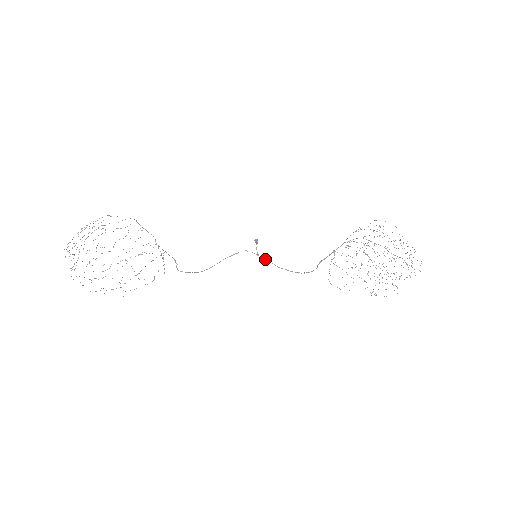
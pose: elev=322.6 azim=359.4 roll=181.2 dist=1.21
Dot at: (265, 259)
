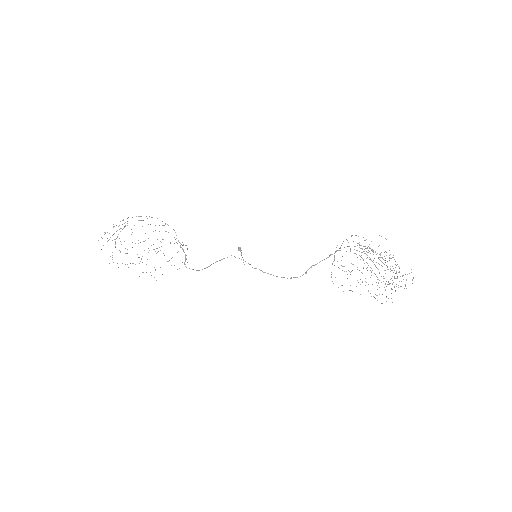
Dot at: occluded
